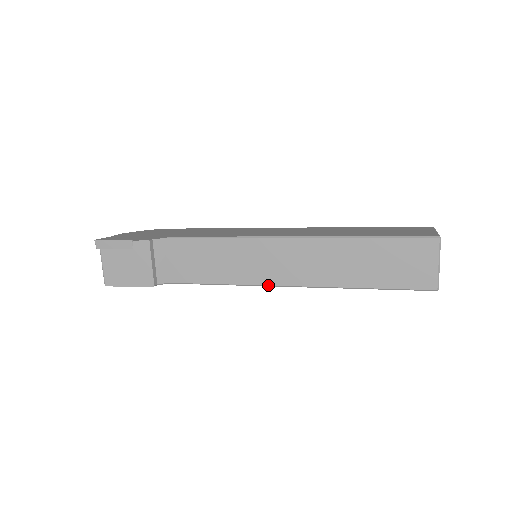
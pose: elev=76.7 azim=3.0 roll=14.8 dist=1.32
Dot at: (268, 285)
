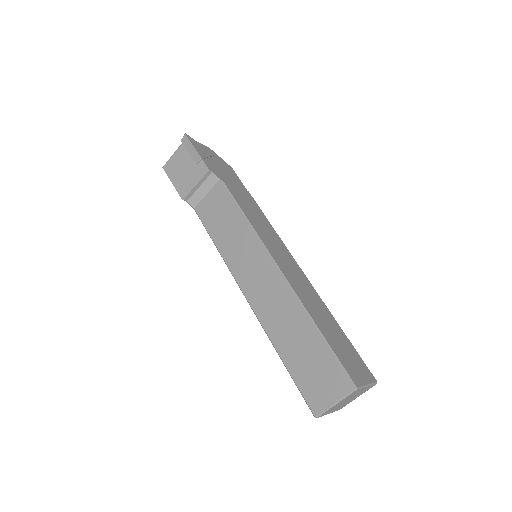
Dot at: (236, 280)
